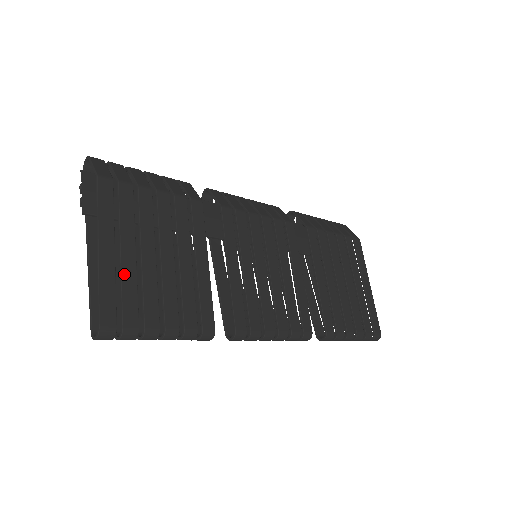
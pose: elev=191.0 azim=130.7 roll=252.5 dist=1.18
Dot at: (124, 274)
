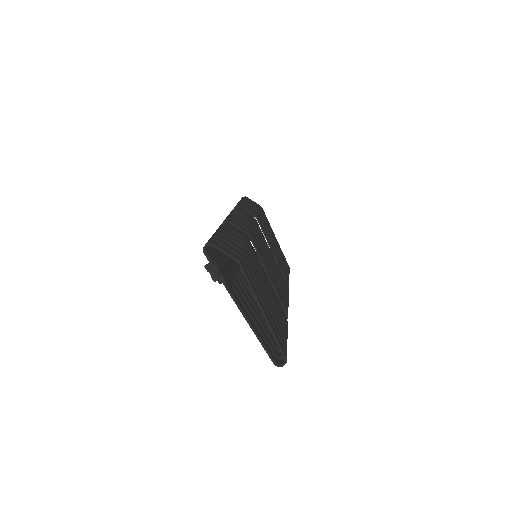
Dot at: (272, 319)
